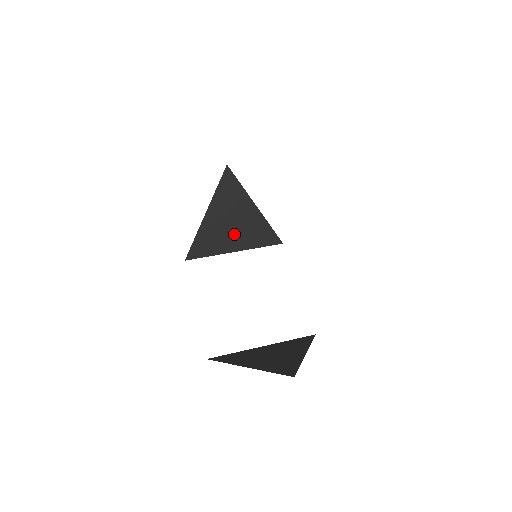
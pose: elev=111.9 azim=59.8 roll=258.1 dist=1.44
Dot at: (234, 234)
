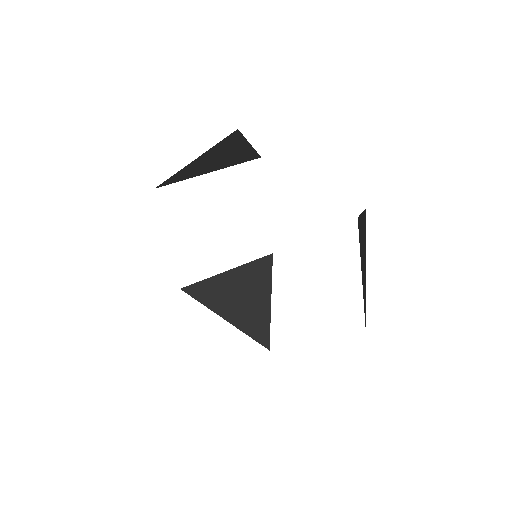
Dot at: (236, 304)
